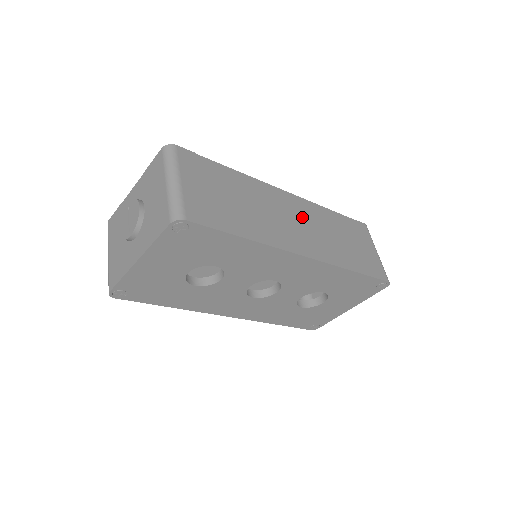
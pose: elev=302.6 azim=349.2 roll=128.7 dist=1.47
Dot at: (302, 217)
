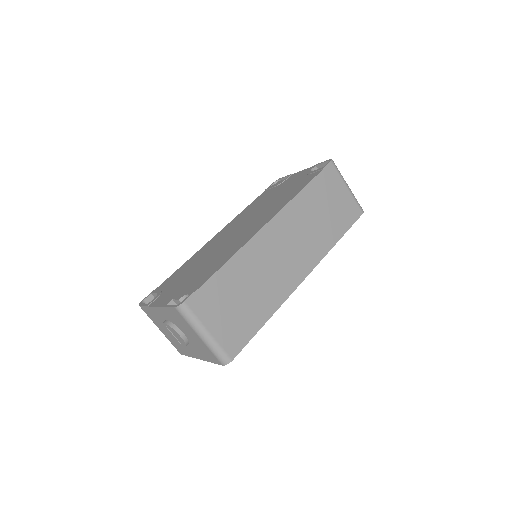
Dot at: (287, 238)
